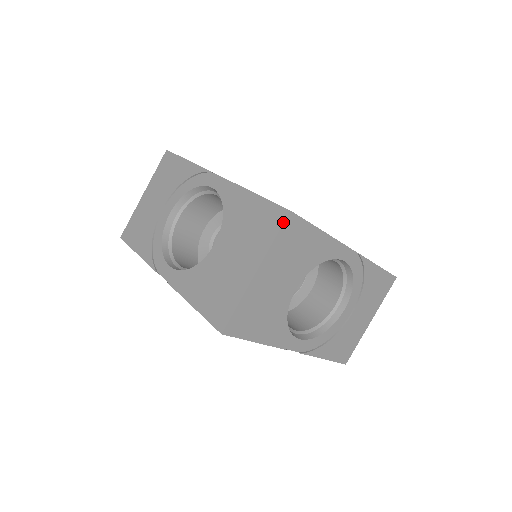
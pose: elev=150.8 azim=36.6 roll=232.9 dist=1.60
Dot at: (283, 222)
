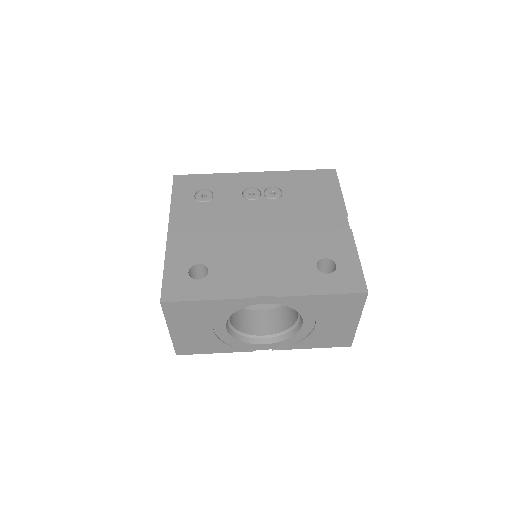
Dot at: occluded
